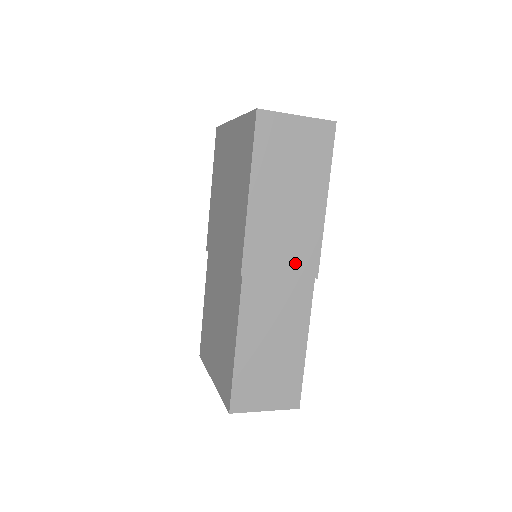
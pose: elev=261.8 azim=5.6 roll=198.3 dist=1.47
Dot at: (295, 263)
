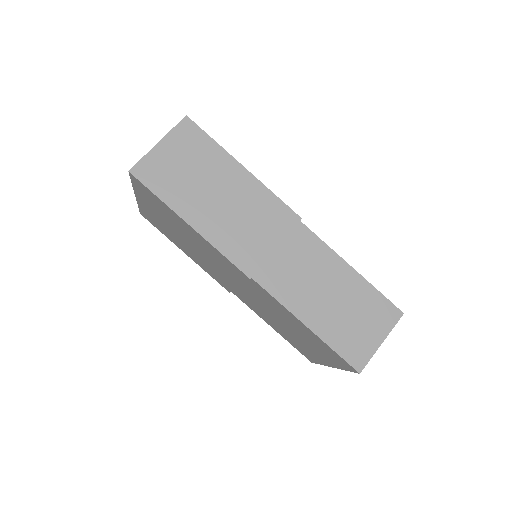
Dot at: (274, 228)
